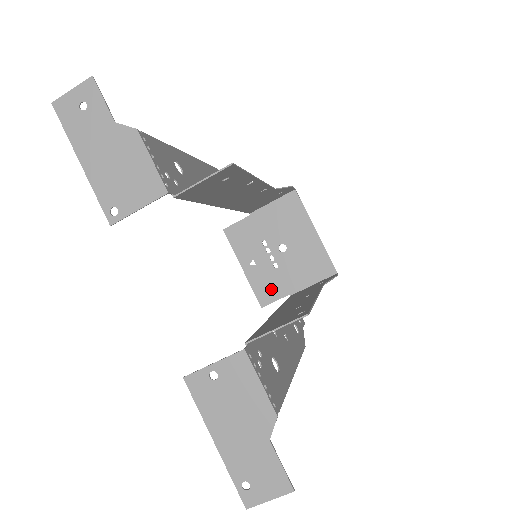
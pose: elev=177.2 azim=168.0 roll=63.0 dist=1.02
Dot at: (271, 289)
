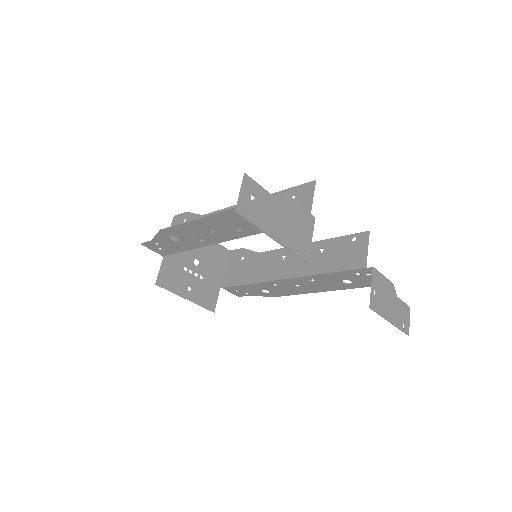
Dot at: (210, 295)
